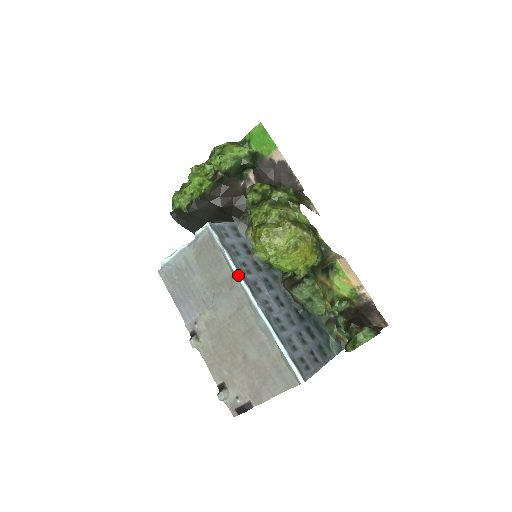
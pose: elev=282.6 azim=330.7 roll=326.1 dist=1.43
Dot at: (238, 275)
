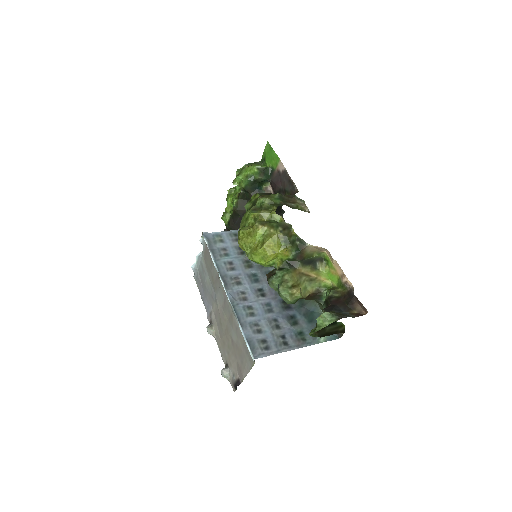
Dot at: (218, 272)
